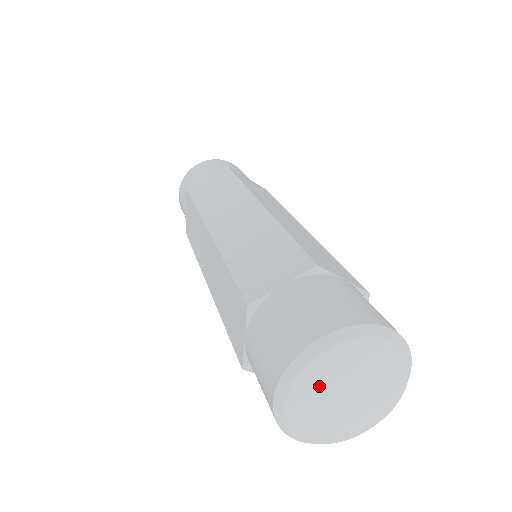
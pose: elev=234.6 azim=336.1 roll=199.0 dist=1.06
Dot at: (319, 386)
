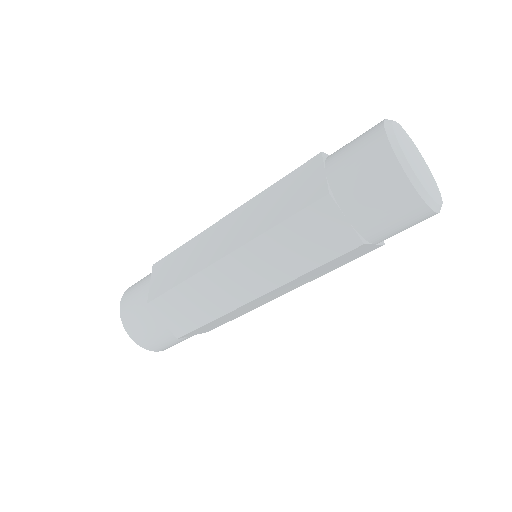
Dot at: (404, 141)
